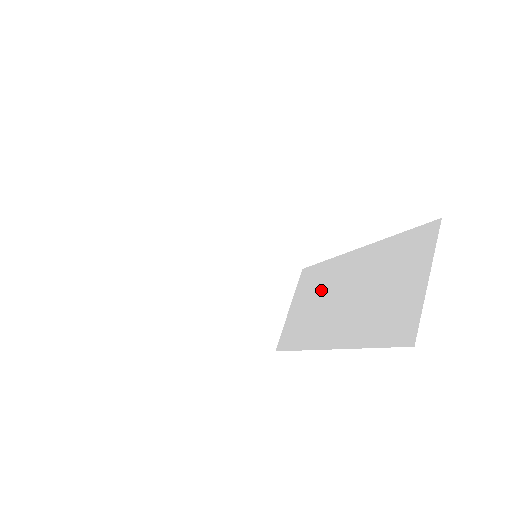
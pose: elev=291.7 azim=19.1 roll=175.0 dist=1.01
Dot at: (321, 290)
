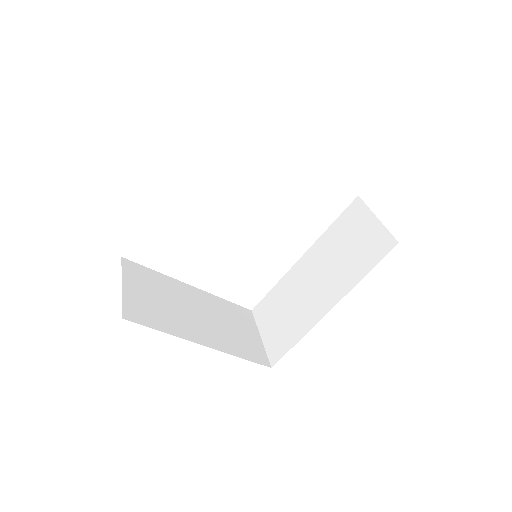
Dot at: (288, 298)
